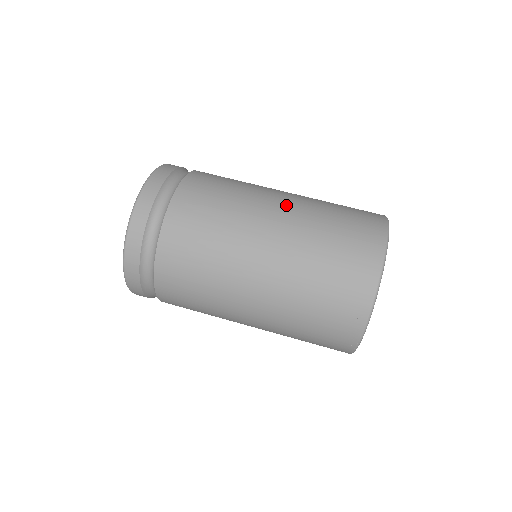
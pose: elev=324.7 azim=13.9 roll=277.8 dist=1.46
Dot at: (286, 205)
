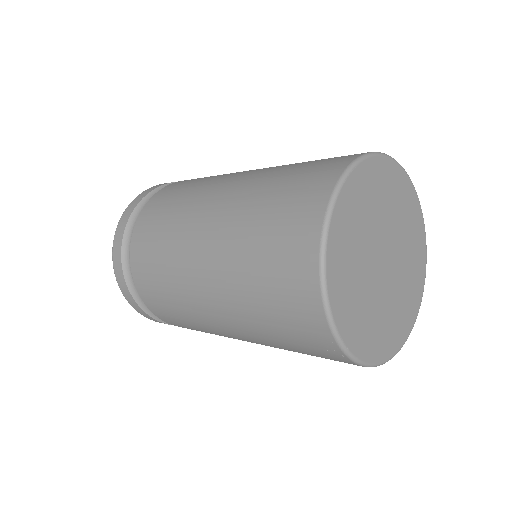
Dot at: (216, 212)
